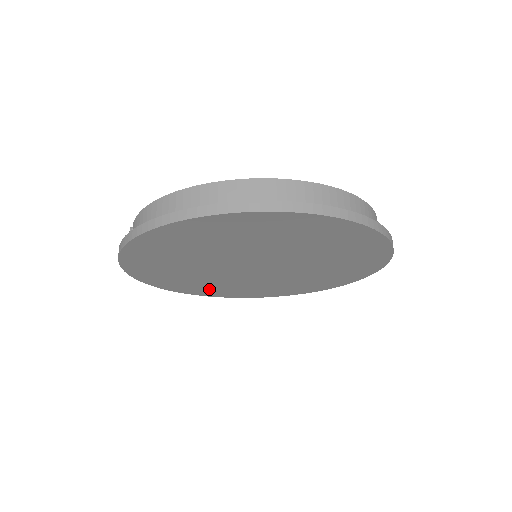
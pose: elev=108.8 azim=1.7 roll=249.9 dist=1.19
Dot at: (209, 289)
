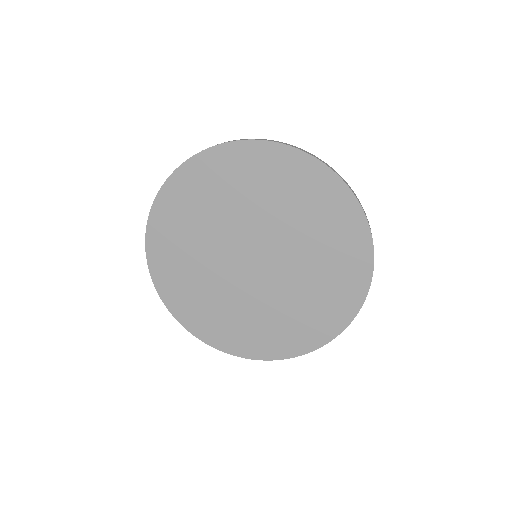
Dot at: (178, 281)
